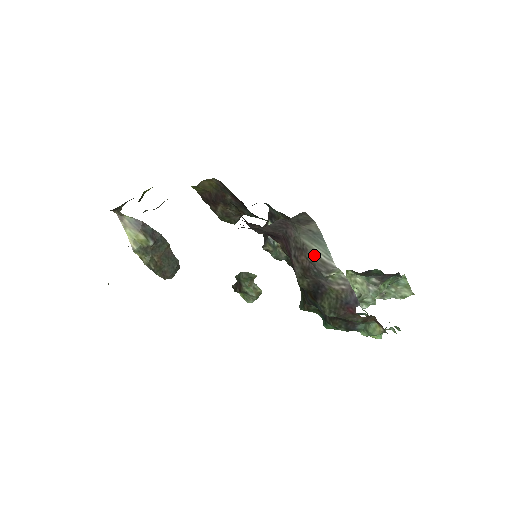
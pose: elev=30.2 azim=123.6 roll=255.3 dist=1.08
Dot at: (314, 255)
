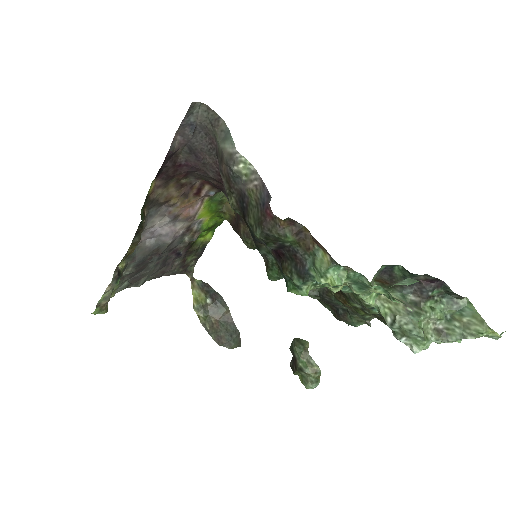
Dot at: (226, 154)
